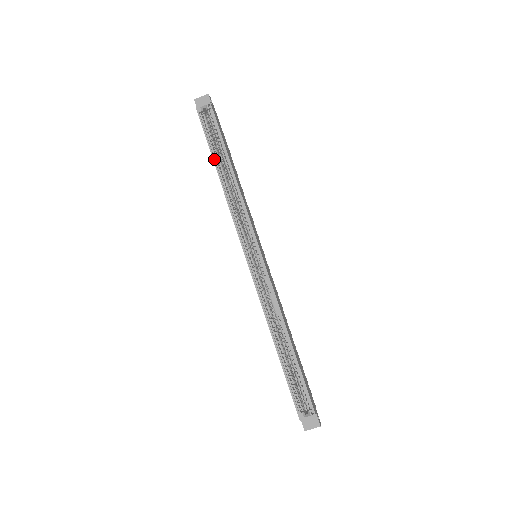
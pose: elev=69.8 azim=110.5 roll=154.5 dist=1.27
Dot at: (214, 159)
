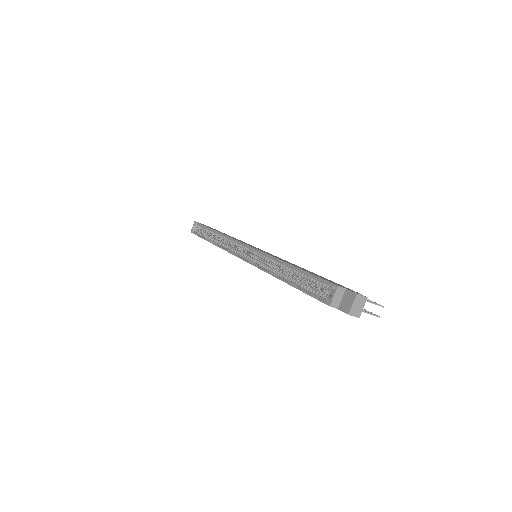
Dot at: (205, 239)
